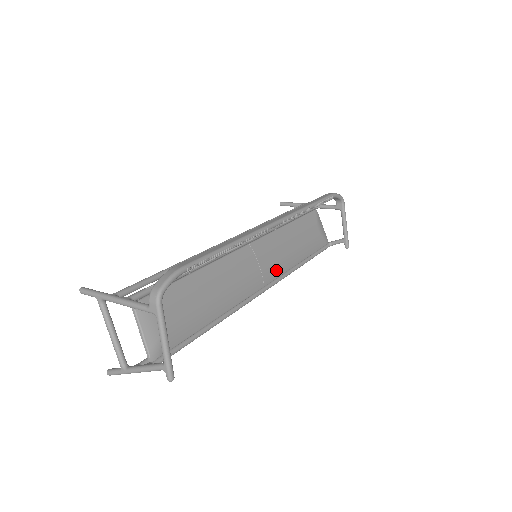
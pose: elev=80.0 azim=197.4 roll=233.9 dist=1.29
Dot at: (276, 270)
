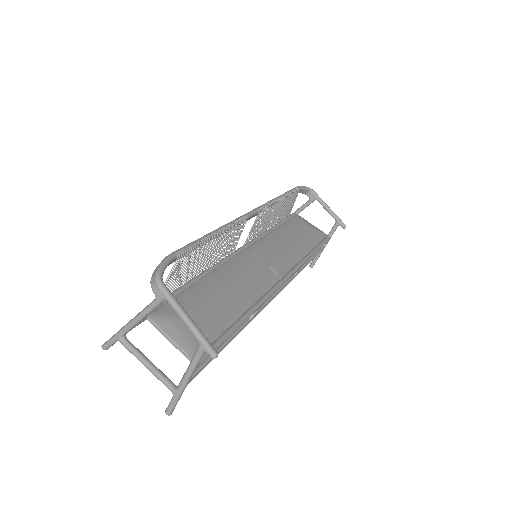
Dot at: (285, 263)
